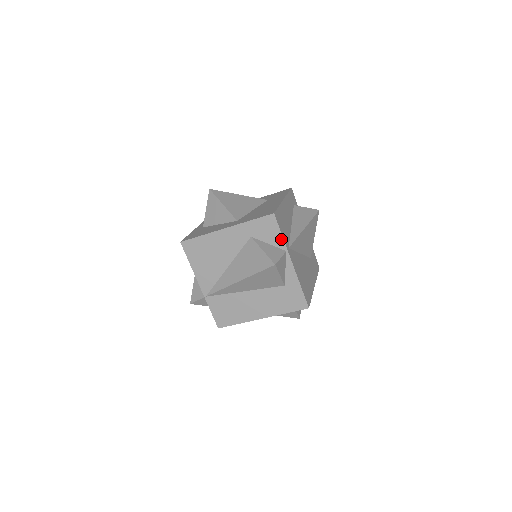
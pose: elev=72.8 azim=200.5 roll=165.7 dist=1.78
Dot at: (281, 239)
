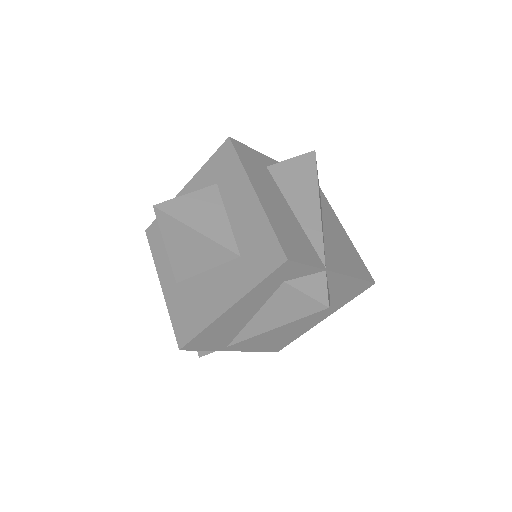
Dot at: (208, 348)
